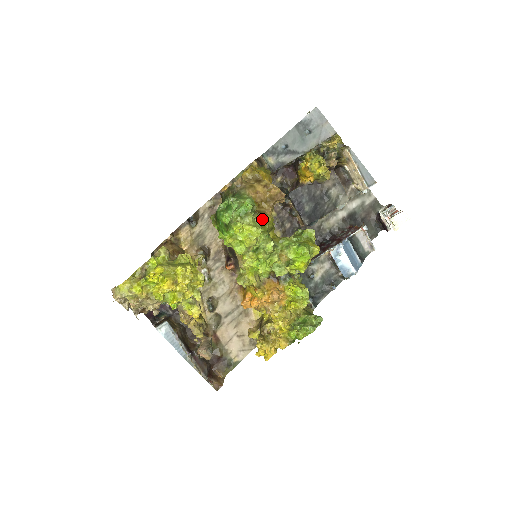
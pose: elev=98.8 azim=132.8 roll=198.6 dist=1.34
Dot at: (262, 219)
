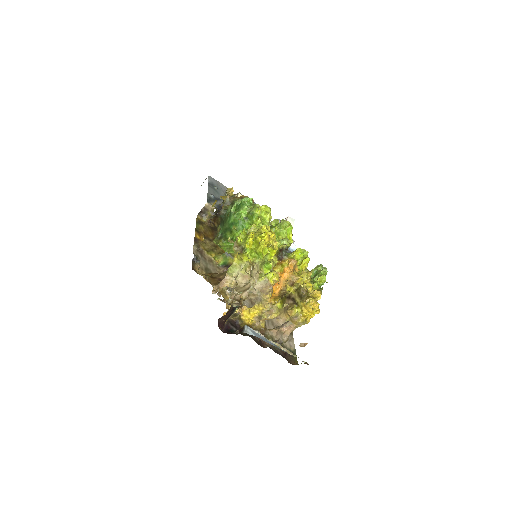
Dot at: occluded
